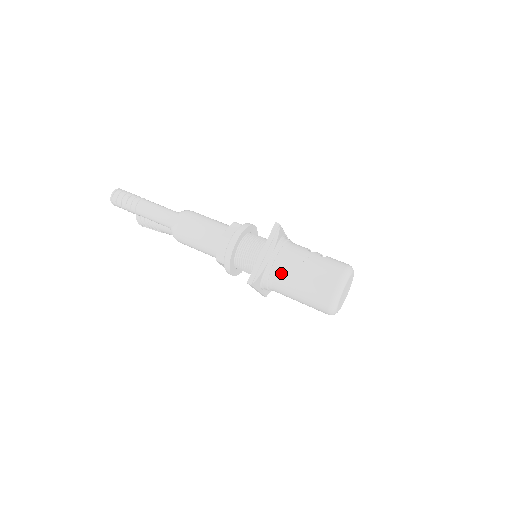
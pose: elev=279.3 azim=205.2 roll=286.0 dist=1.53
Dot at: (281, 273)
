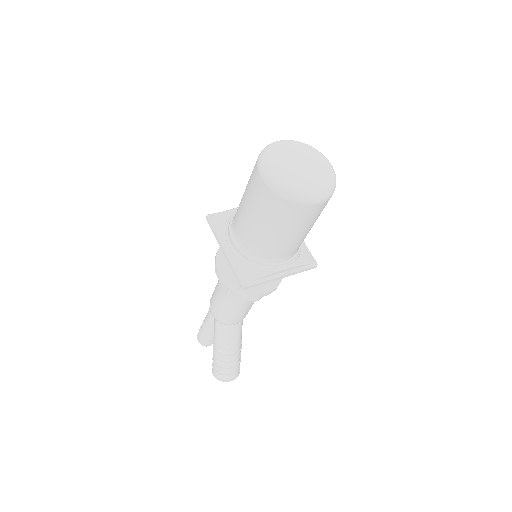
Dot at: occluded
